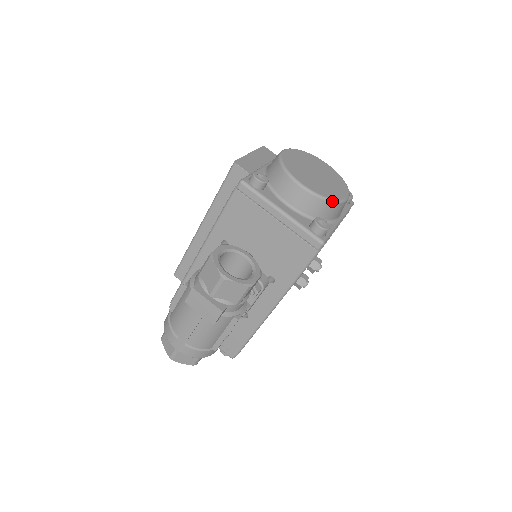
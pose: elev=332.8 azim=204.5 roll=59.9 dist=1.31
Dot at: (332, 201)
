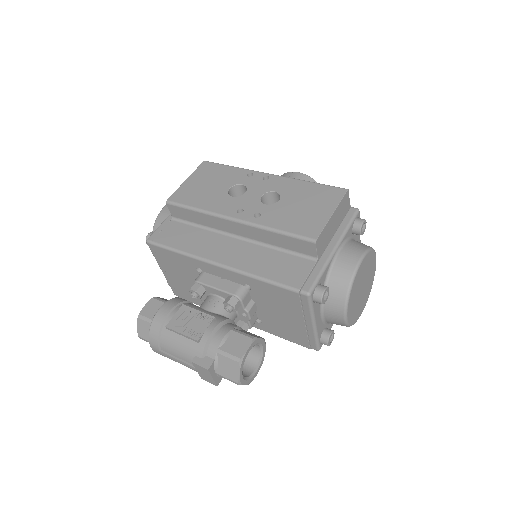
Dot at: occluded
